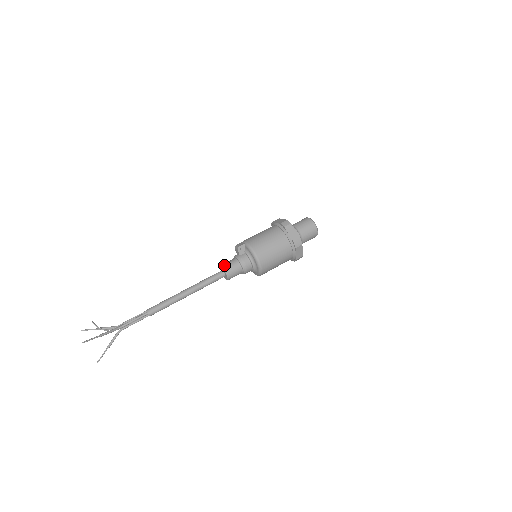
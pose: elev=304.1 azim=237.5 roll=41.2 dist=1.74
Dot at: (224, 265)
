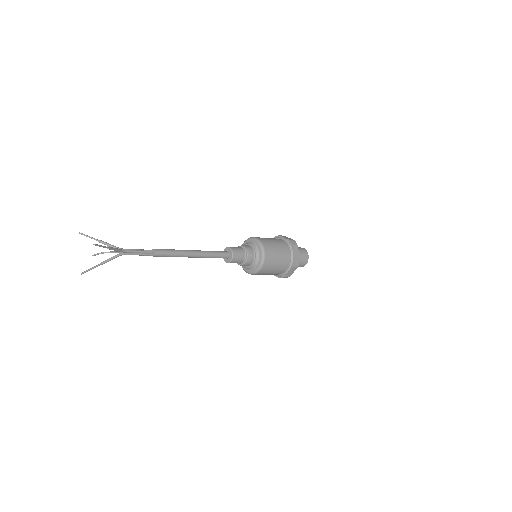
Dot at: occluded
